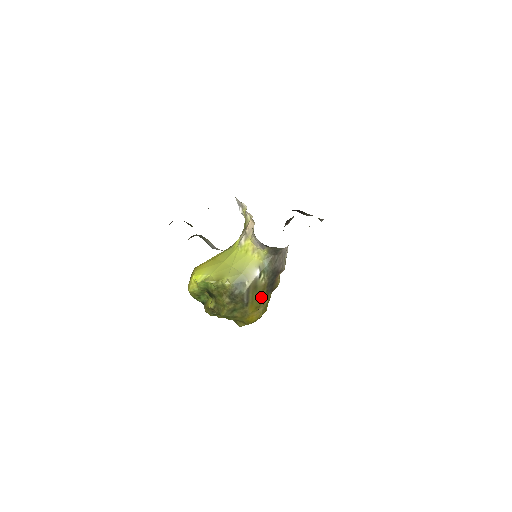
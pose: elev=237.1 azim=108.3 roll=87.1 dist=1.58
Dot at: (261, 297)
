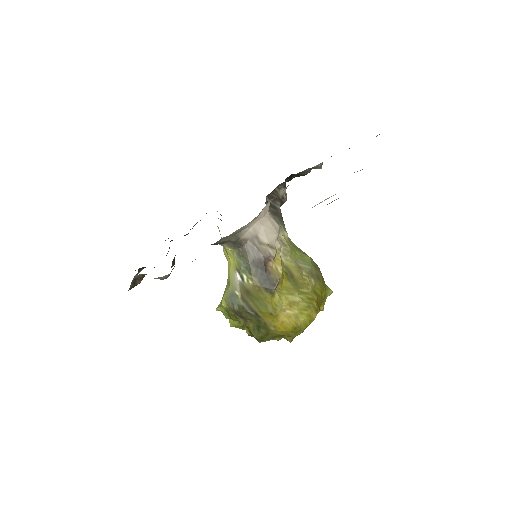
Dot at: (266, 300)
